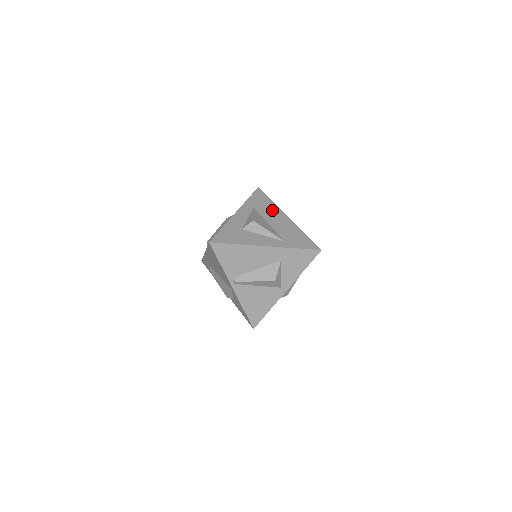
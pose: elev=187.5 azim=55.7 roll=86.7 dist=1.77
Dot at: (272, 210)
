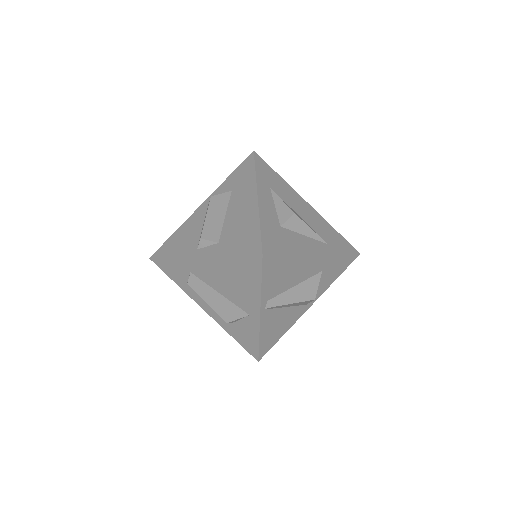
Dot at: (289, 192)
